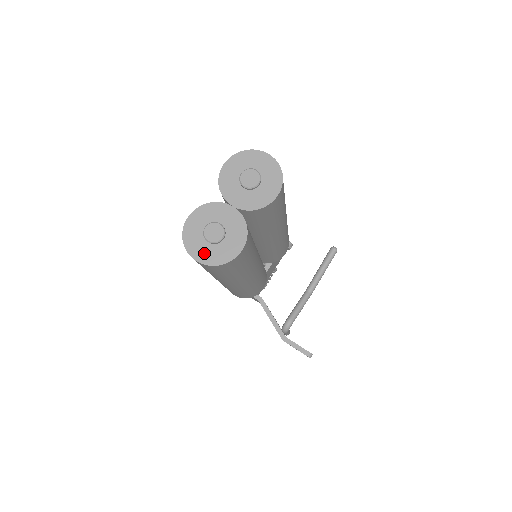
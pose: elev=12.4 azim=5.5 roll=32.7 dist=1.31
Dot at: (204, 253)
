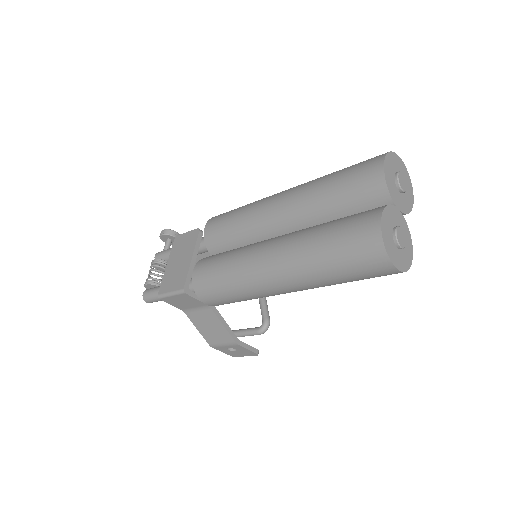
Dot at: (398, 259)
